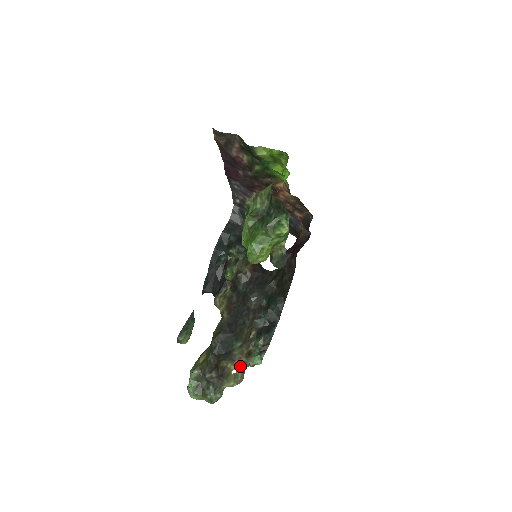
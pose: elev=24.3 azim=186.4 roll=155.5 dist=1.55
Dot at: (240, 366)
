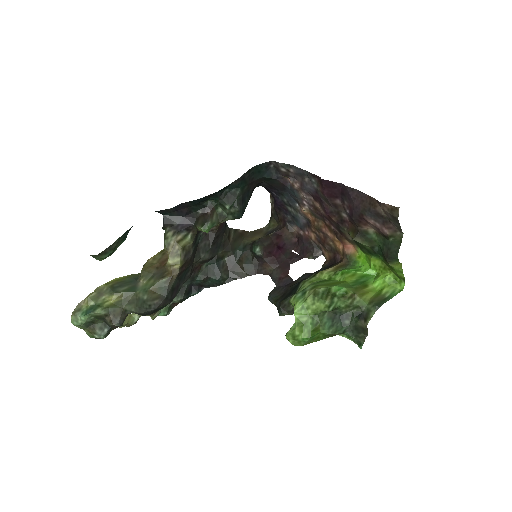
Dot at: occluded
